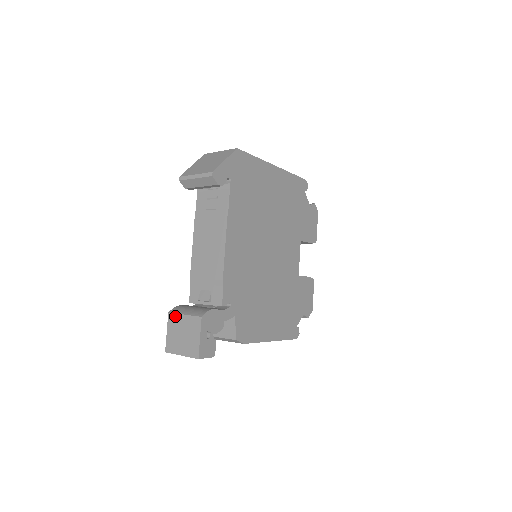
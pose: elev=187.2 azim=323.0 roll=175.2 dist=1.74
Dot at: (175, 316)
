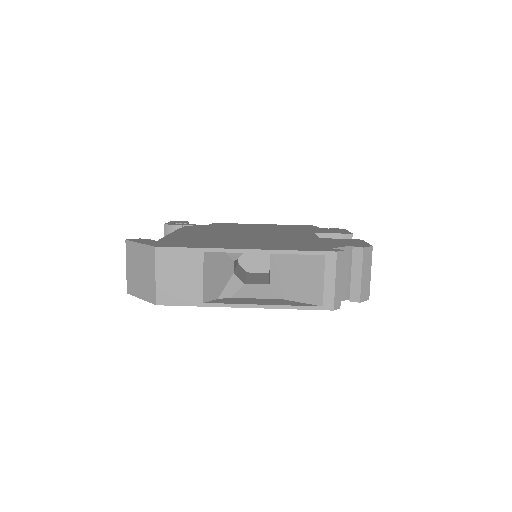
Dot at: (164, 233)
